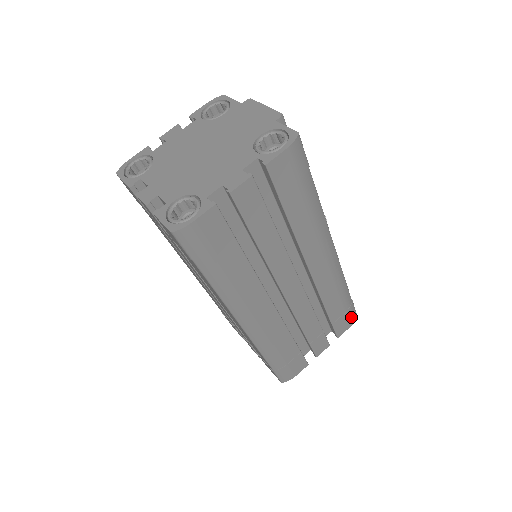
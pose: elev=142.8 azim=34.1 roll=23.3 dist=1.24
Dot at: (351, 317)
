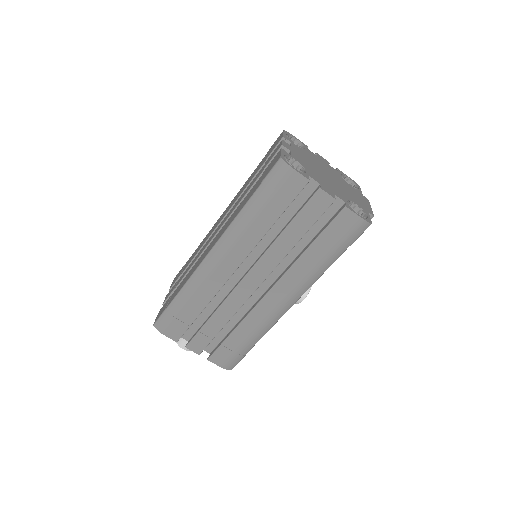
Dot at: (230, 362)
